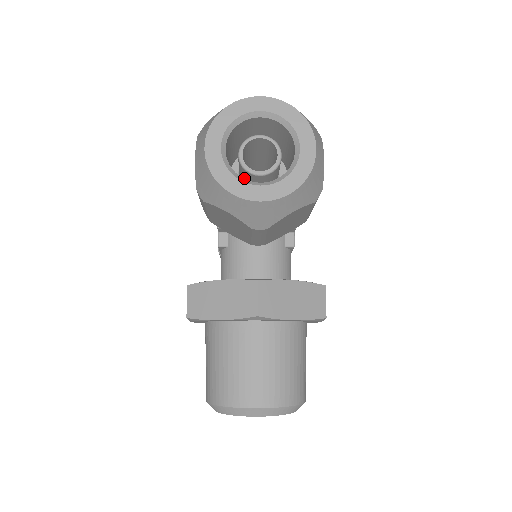
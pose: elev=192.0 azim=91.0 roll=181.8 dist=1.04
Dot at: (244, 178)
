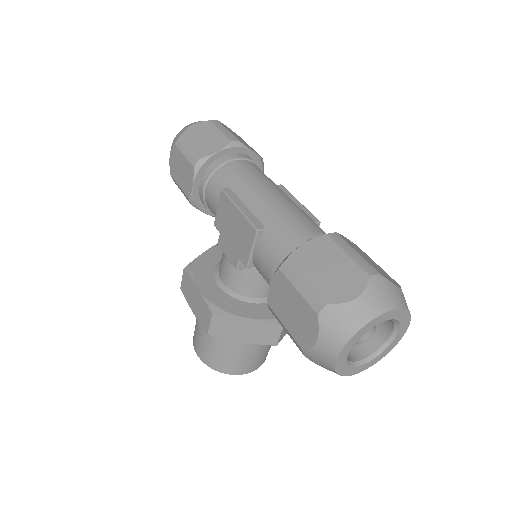
Dot at: occluded
